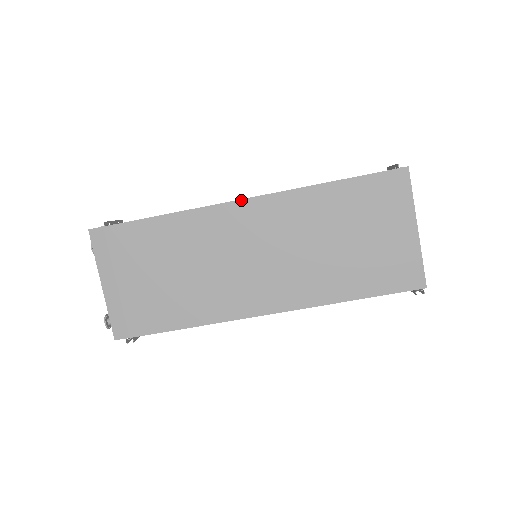
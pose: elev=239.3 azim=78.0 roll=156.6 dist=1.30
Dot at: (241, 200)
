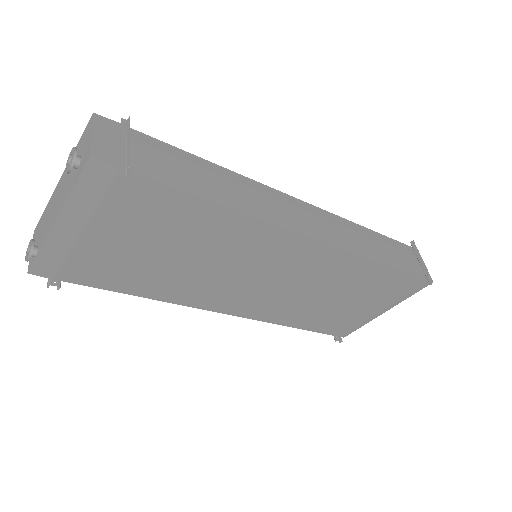
Dot at: (308, 237)
